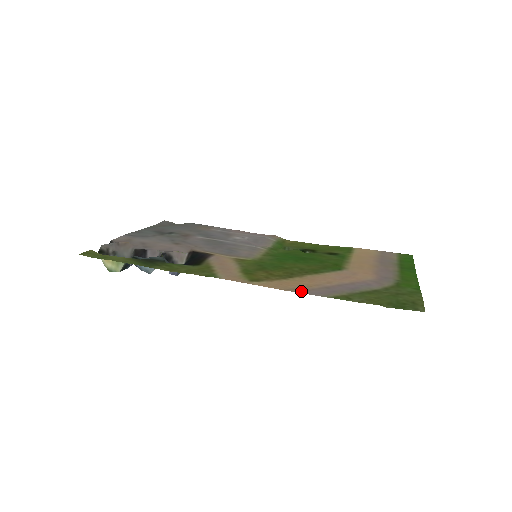
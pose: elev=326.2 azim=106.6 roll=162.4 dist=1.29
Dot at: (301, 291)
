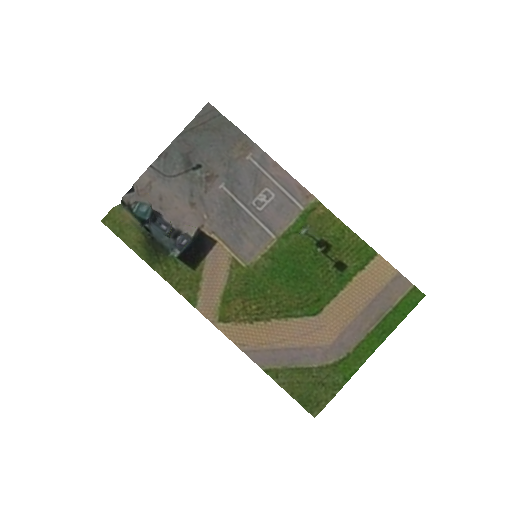
Dot at: (248, 352)
